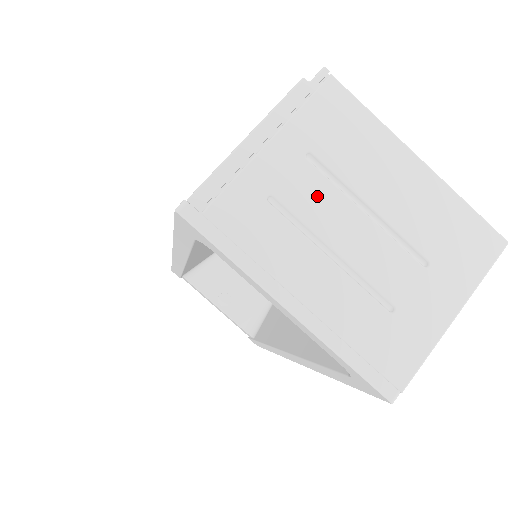
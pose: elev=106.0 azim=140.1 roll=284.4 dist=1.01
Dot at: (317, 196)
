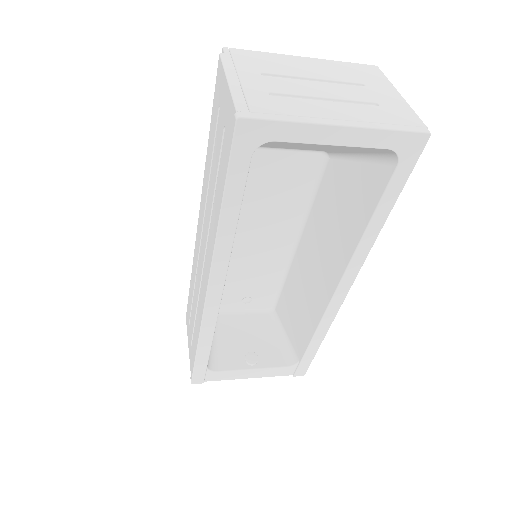
Dot at: (288, 84)
